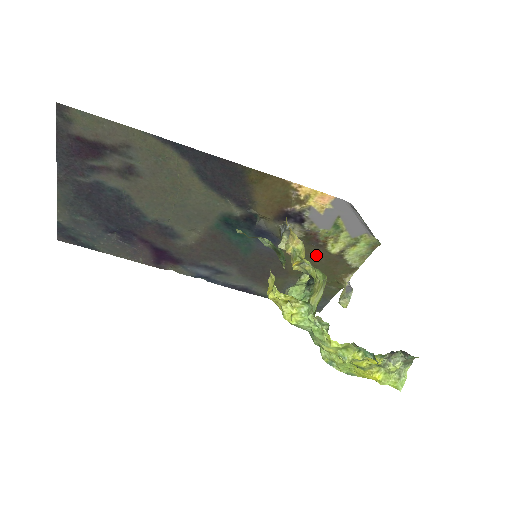
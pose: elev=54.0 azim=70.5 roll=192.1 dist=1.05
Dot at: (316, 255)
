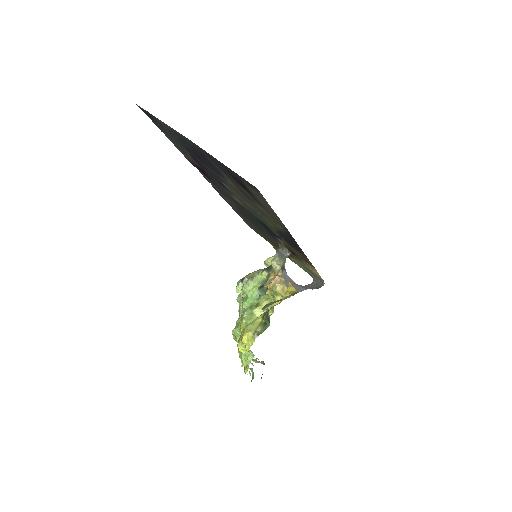
Dot at: occluded
